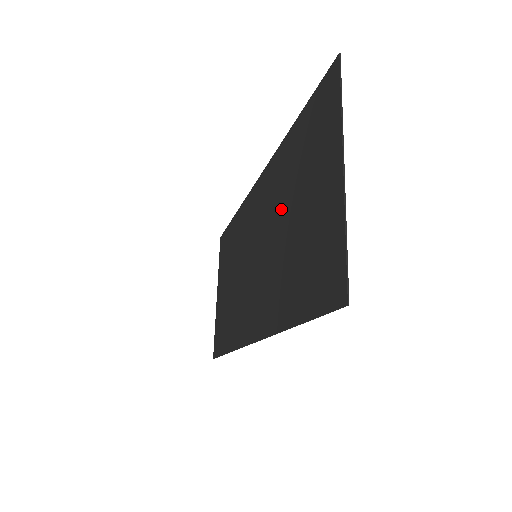
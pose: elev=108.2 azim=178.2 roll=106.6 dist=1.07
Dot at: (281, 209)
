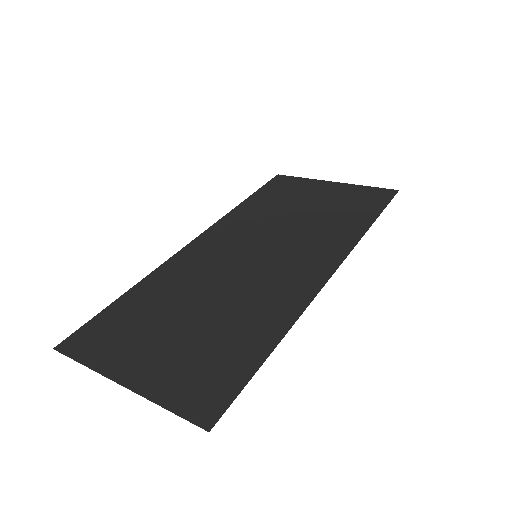
Dot at: (278, 218)
